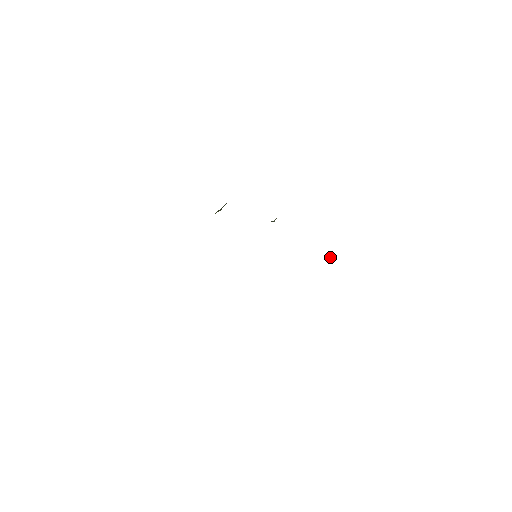
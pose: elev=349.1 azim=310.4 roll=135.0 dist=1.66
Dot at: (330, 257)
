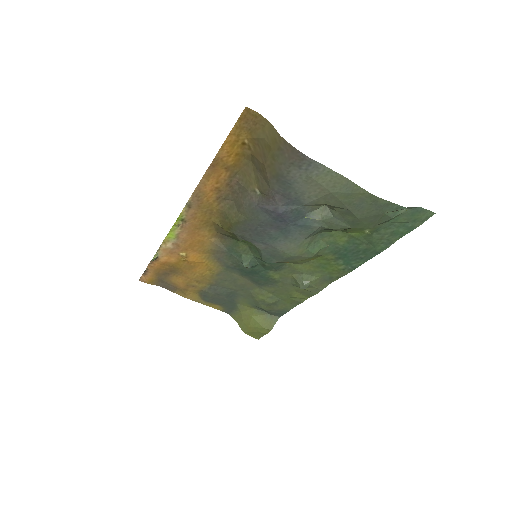
Dot at: (328, 210)
